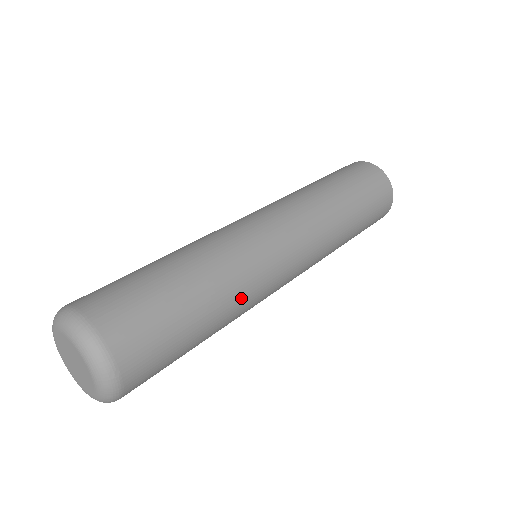
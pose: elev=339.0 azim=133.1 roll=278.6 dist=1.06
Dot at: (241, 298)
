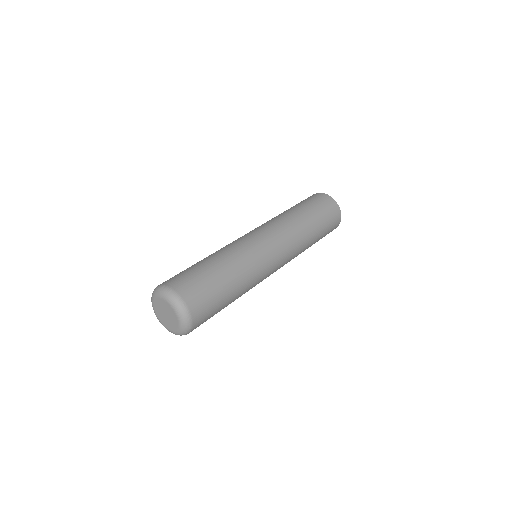
Dot at: (246, 268)
